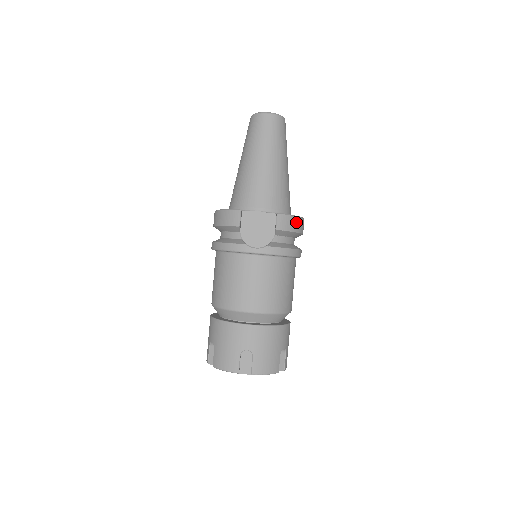
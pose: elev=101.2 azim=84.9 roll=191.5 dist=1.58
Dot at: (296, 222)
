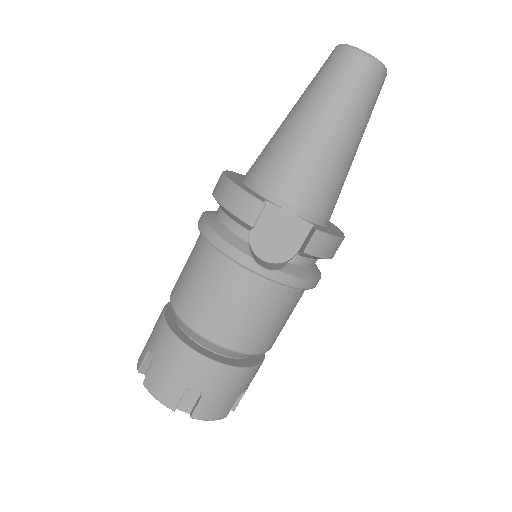
Dot at: (335, 245)
